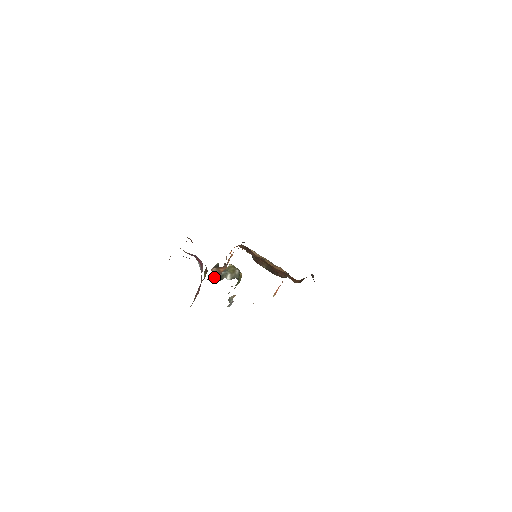
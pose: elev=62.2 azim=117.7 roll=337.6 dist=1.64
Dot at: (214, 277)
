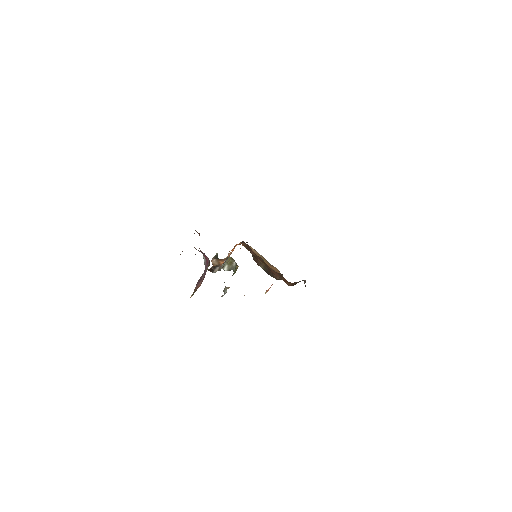
Dot at: (214, 269)
